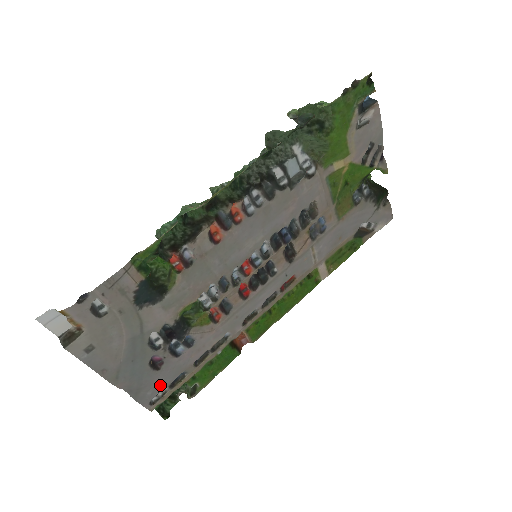
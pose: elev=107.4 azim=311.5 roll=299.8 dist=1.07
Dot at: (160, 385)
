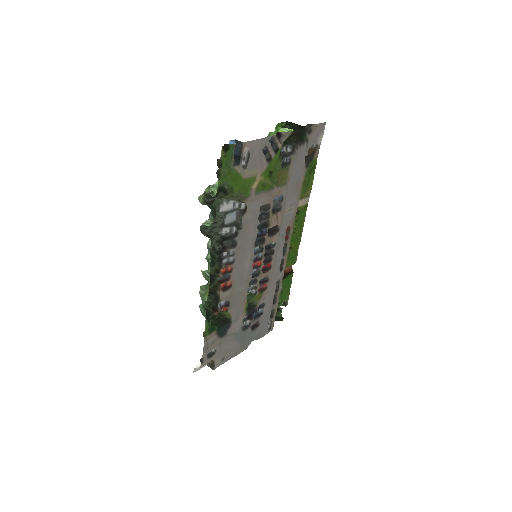
Dot at: (266, 325)
